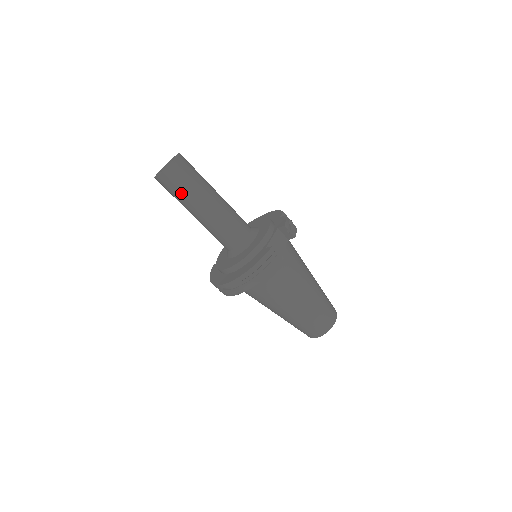
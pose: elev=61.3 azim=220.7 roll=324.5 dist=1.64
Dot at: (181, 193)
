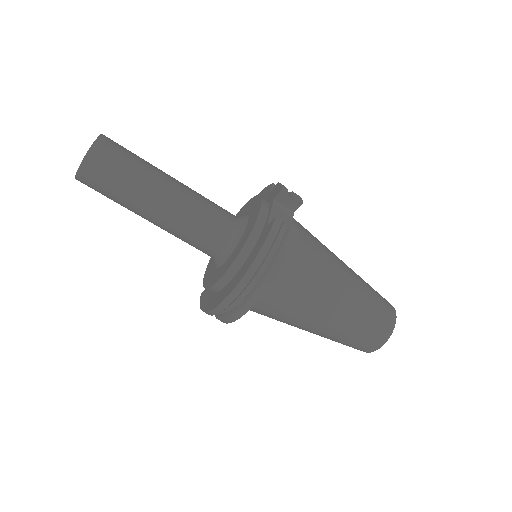
Dot at: (119, 186)
